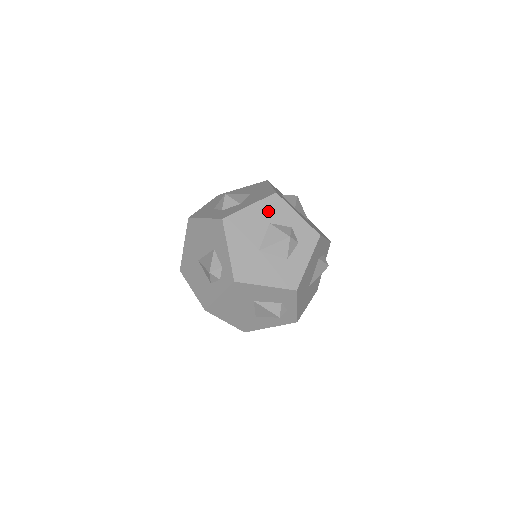
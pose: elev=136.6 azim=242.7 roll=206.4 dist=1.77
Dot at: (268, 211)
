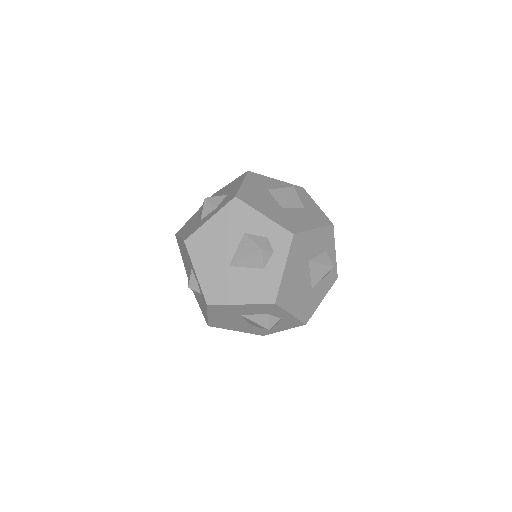
Dot at: (257, 183)
